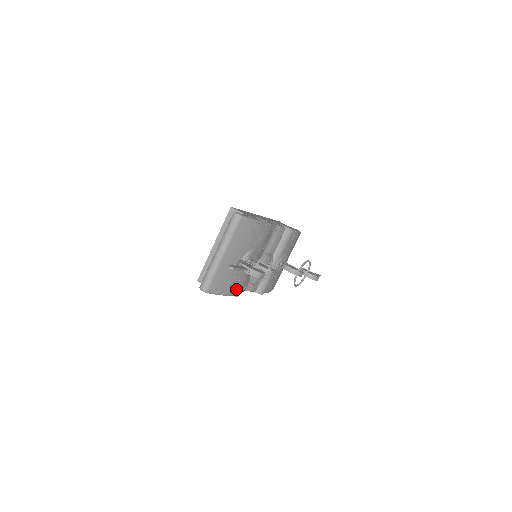
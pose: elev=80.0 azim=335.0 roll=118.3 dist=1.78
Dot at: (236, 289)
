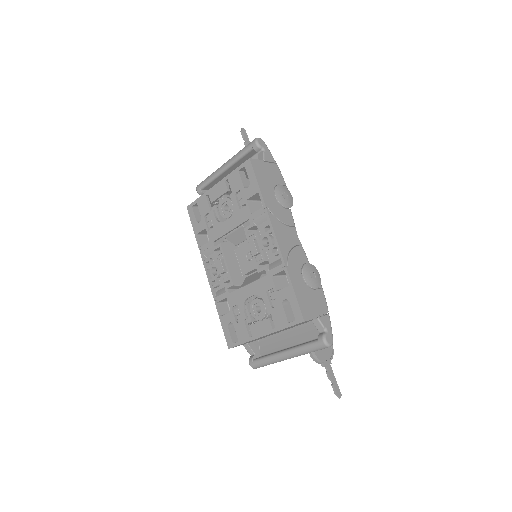
Dot at: occluded
